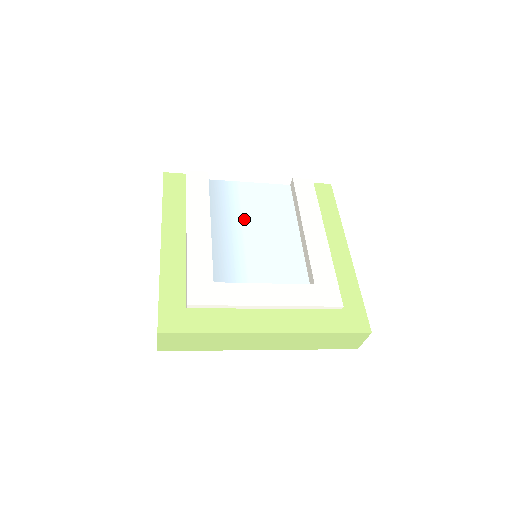
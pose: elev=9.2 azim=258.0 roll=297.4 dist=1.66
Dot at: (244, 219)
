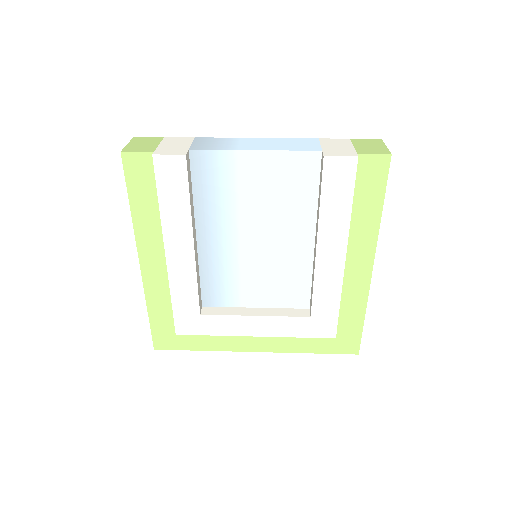
Dot at: (241, 220)
